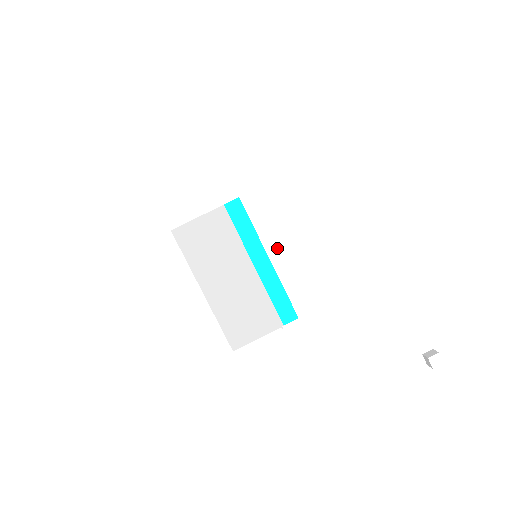
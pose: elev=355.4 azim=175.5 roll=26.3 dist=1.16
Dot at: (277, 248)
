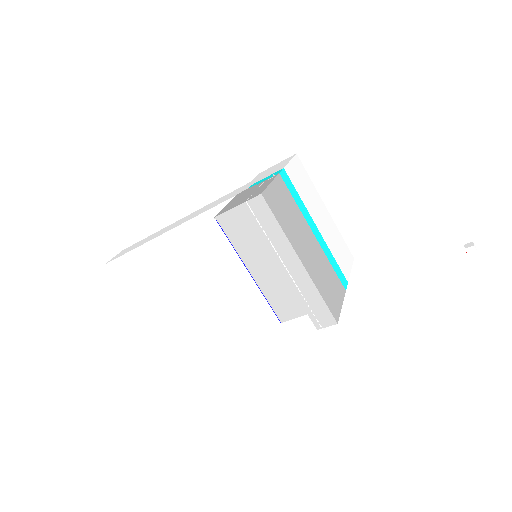
Dot at: (316, 218)
